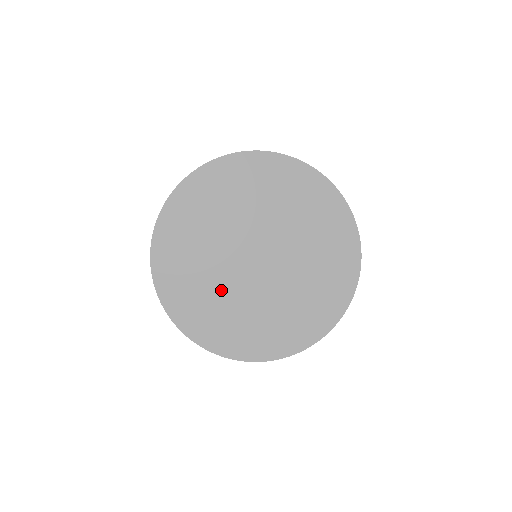
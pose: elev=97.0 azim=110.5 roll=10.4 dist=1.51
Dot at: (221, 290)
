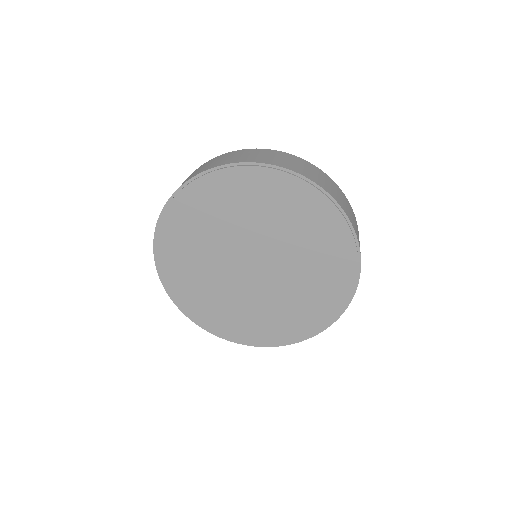
Dot at: (245, 304)
